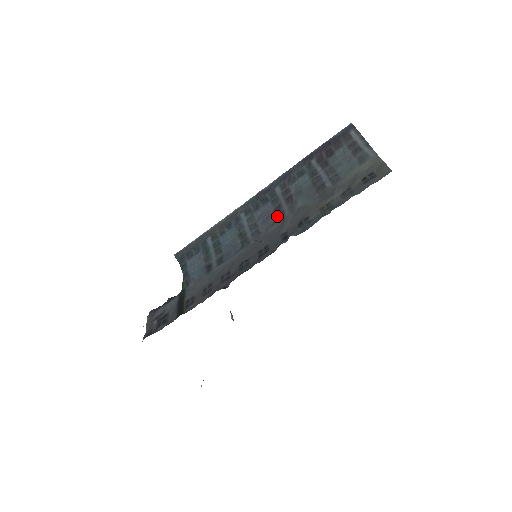
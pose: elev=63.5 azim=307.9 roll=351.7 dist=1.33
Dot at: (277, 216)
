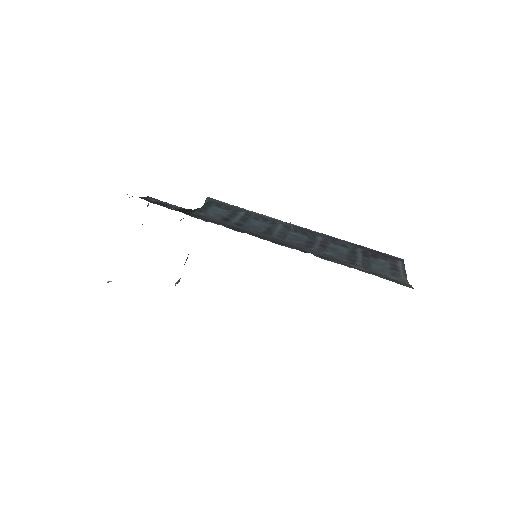
Dot at: (306, 244)
